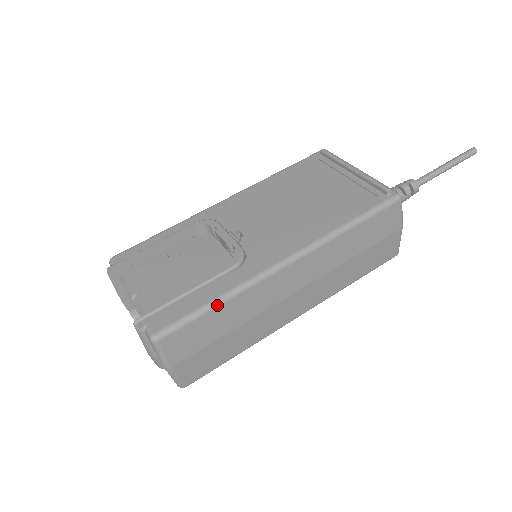
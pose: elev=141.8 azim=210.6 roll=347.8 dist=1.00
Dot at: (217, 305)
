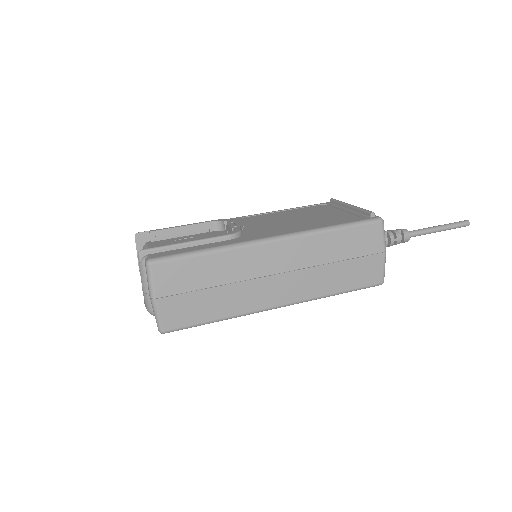
Dot at: (206, 253)
